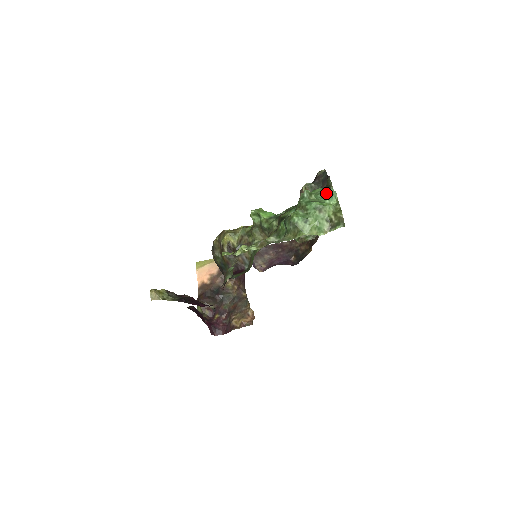
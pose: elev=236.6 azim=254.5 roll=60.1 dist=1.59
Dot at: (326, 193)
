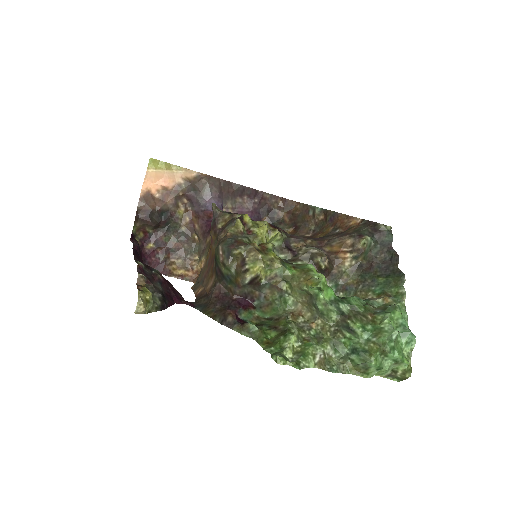
Dot at: (408, 335)
